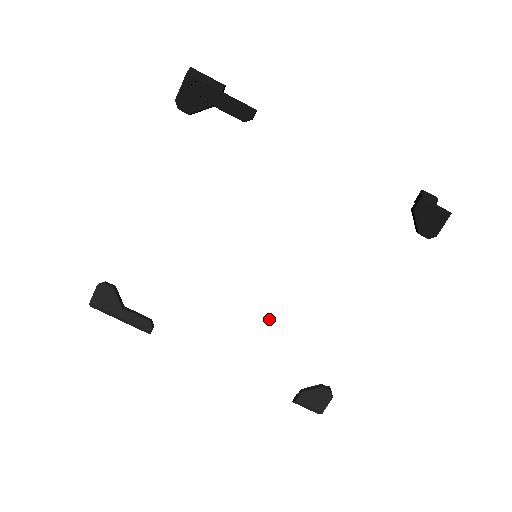
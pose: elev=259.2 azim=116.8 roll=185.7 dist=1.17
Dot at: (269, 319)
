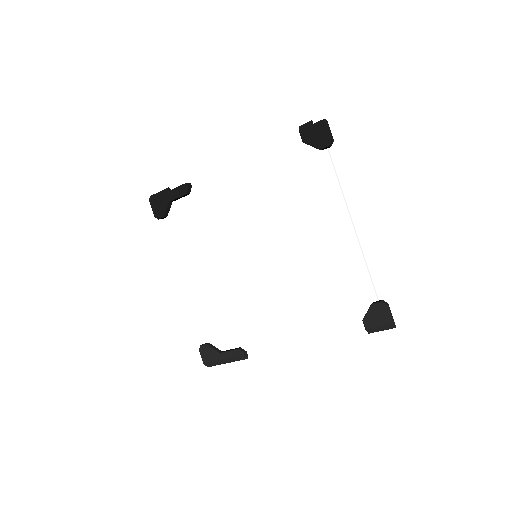
Dot at: (298, 287)
